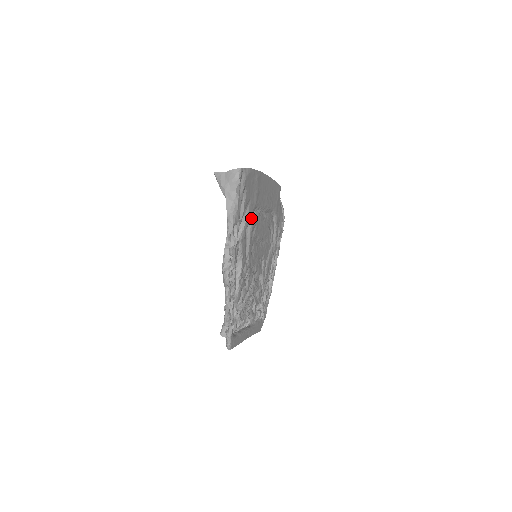
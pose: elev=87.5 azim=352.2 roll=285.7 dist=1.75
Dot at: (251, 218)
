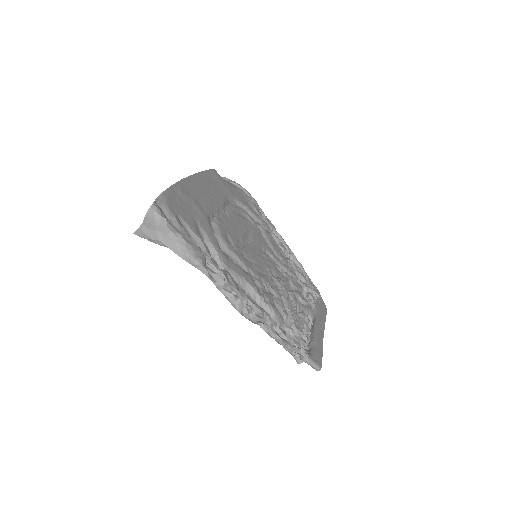
Dot at: (215, 233)
